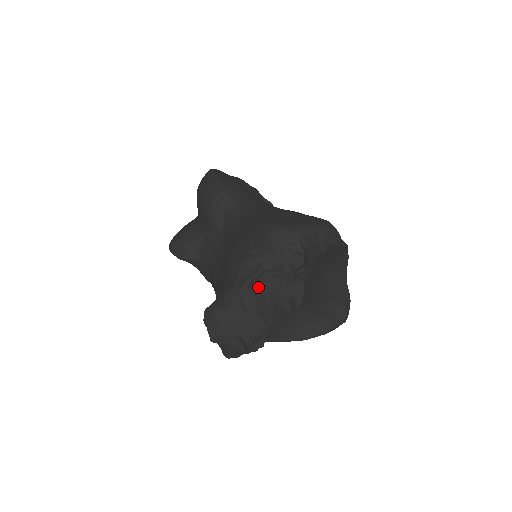
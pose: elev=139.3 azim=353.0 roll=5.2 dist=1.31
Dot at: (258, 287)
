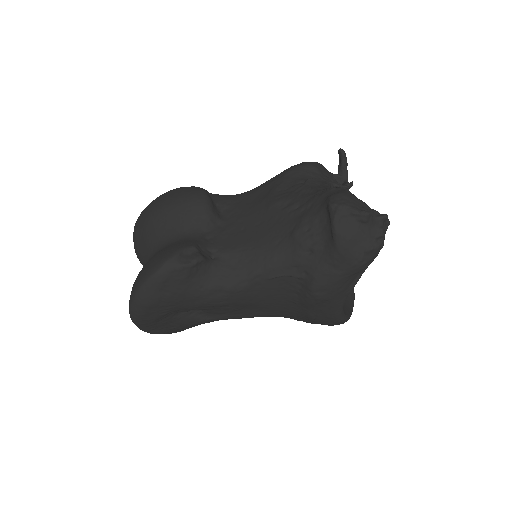
Dot at: occluded
